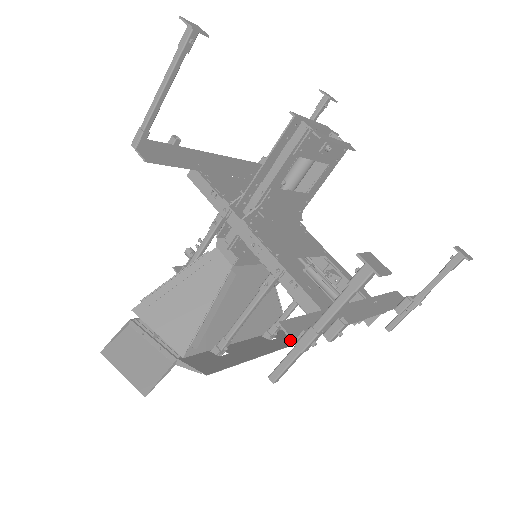
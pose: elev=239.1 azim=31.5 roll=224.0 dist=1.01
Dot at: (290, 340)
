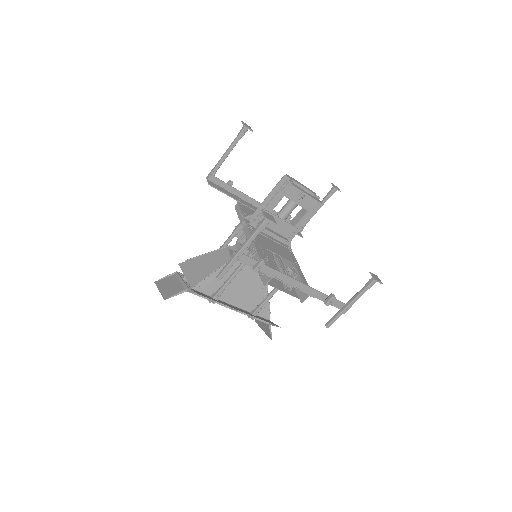
Dot at: occluded
